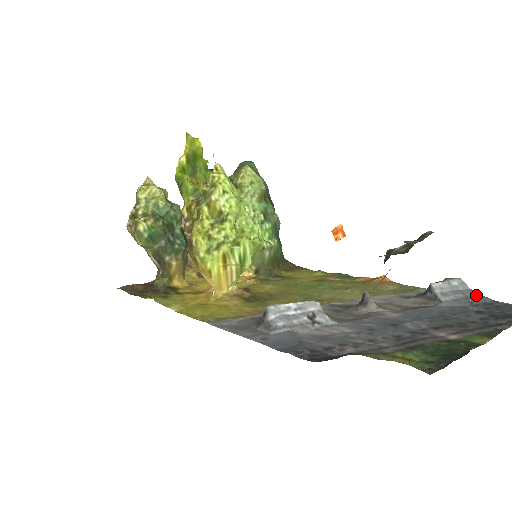
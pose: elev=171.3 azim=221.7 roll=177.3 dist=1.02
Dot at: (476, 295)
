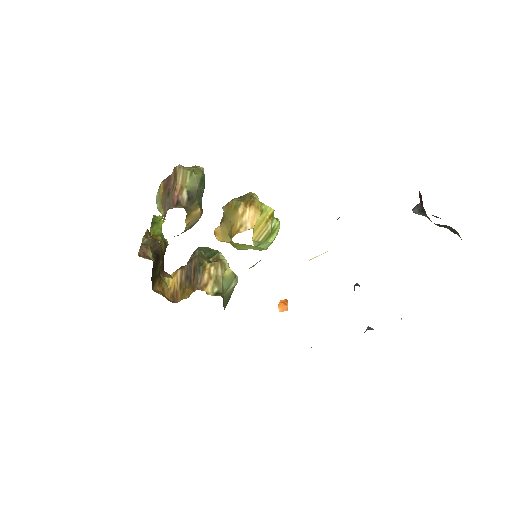
Dot at: occluded
